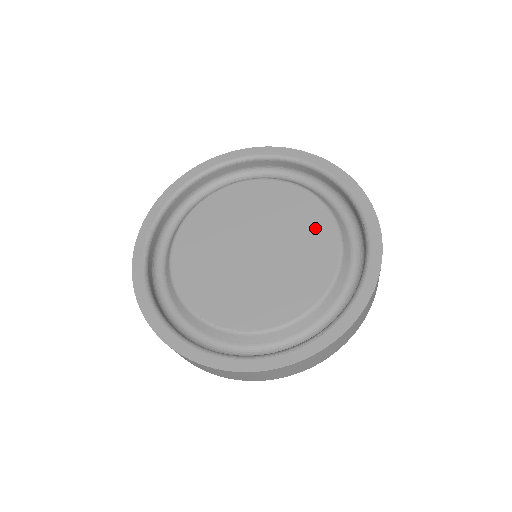
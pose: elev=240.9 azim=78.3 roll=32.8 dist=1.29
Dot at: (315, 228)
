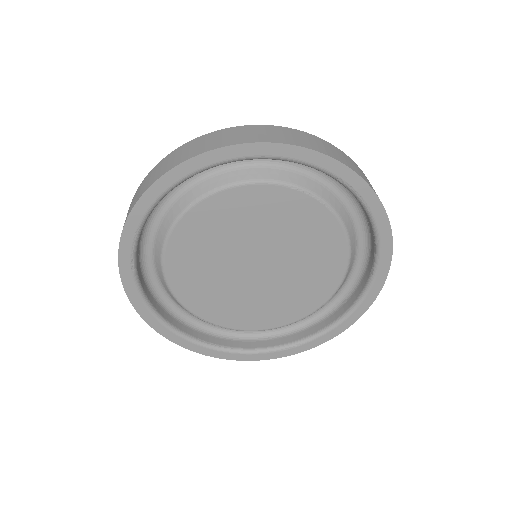
Dot at: (327, 258)
